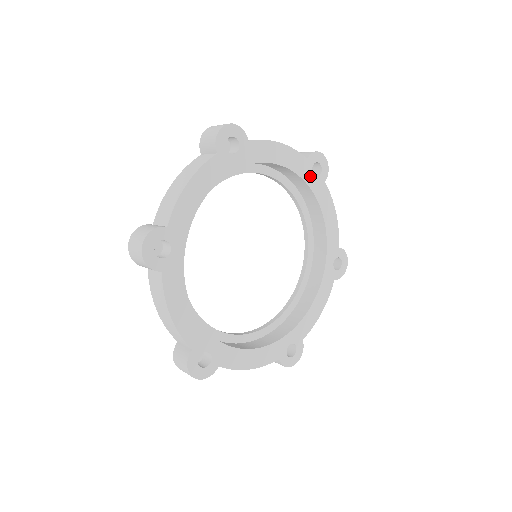
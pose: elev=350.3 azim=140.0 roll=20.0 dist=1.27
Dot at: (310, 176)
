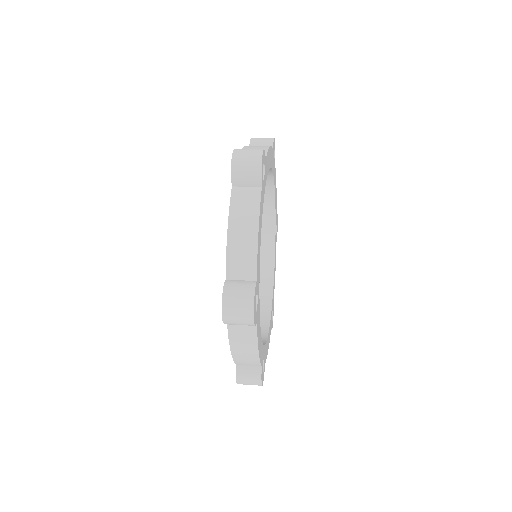
Dot at: occluded
